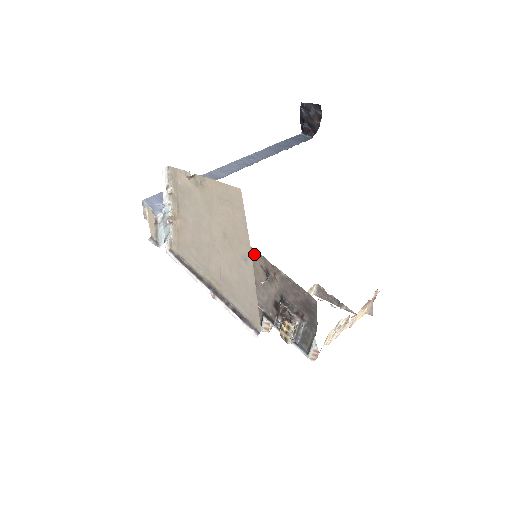
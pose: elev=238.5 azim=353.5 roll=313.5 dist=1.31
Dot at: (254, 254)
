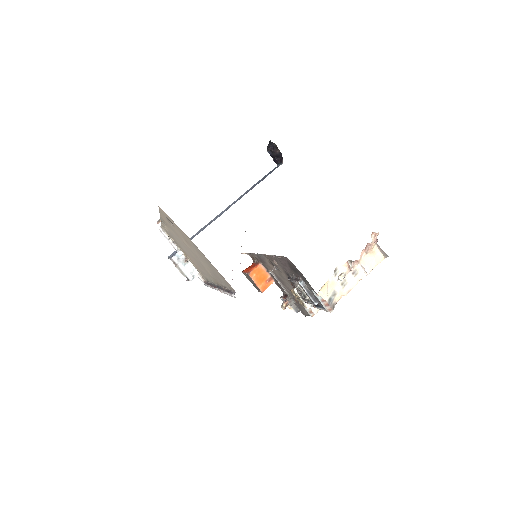
Dot at: (262, 257)
